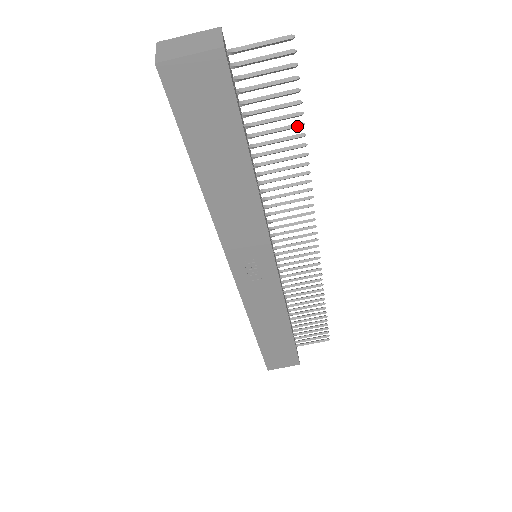
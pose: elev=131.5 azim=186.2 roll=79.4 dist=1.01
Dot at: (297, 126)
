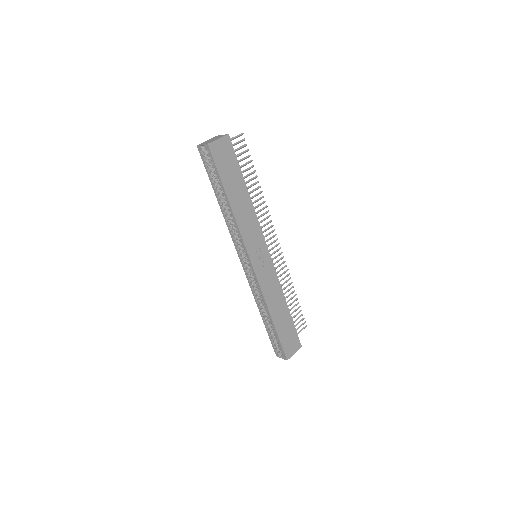
Dot at: (254, 172)
